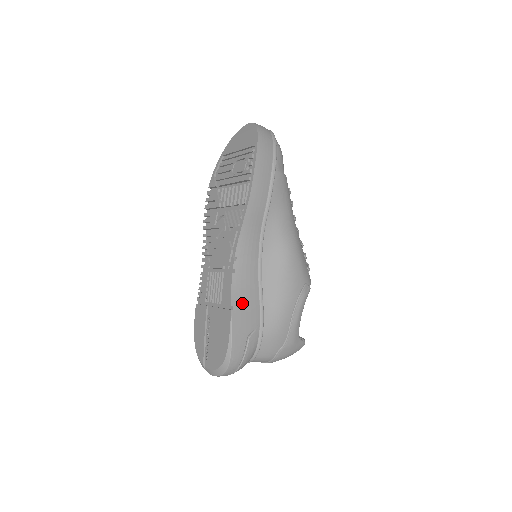
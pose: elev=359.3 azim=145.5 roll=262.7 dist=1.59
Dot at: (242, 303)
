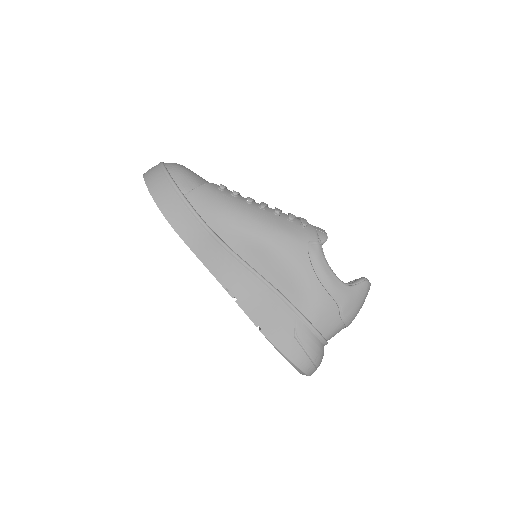
Dot at: (265, 316)
